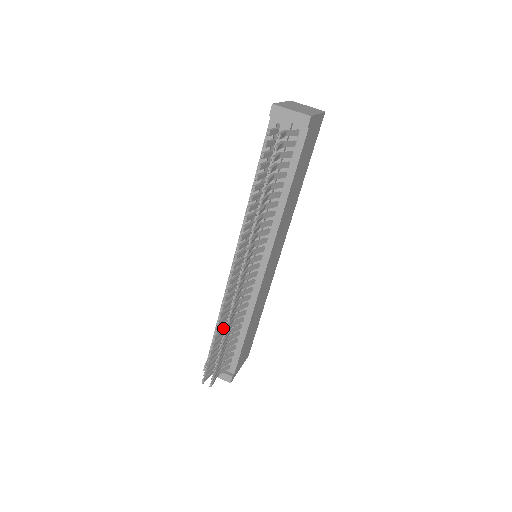
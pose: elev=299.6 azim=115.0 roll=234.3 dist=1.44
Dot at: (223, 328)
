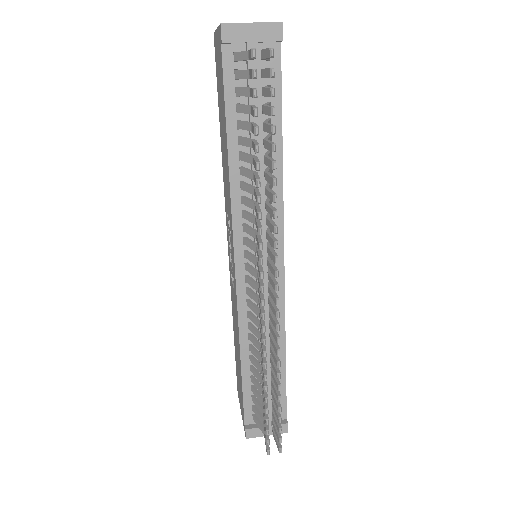
Dot at: occluded
